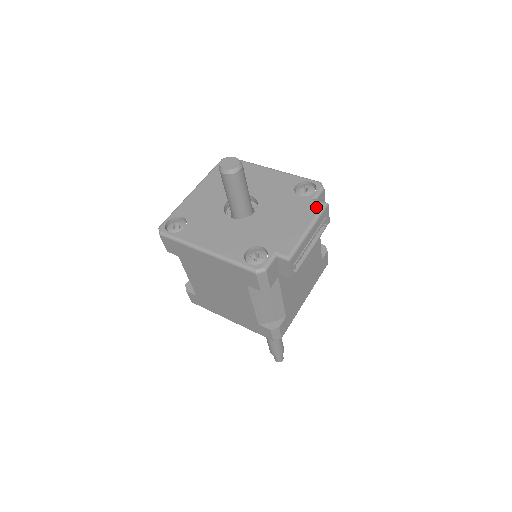
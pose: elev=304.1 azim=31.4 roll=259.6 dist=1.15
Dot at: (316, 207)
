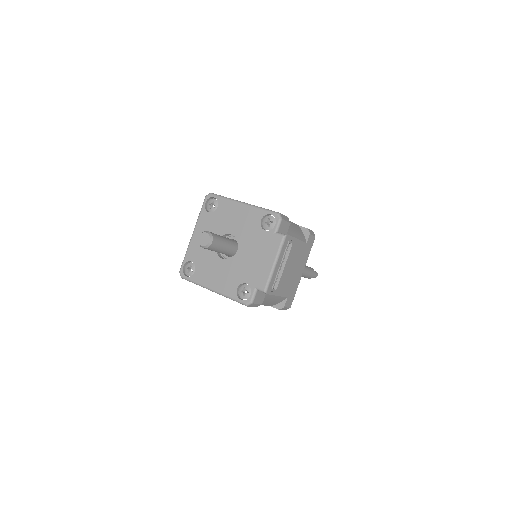
Dot at: (277, 241)
